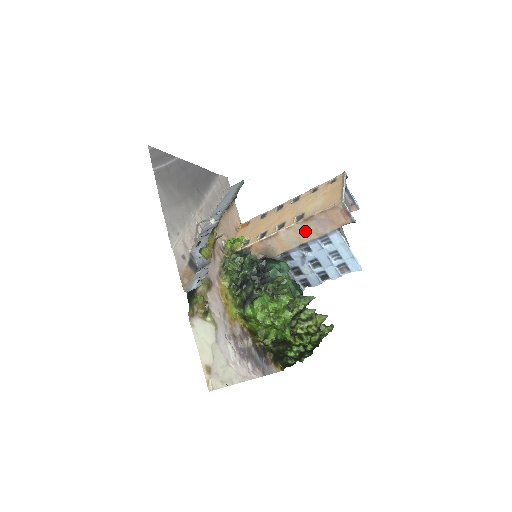
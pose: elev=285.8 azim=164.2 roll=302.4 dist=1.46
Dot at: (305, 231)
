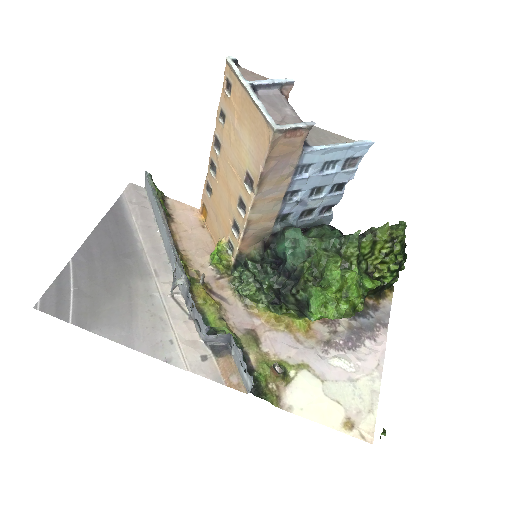
Dot at: (272, 190)
